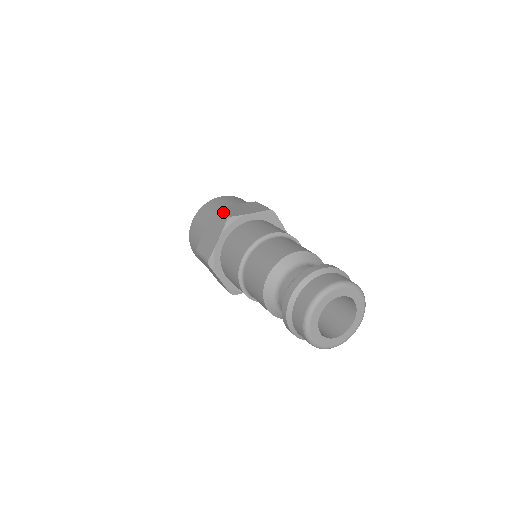
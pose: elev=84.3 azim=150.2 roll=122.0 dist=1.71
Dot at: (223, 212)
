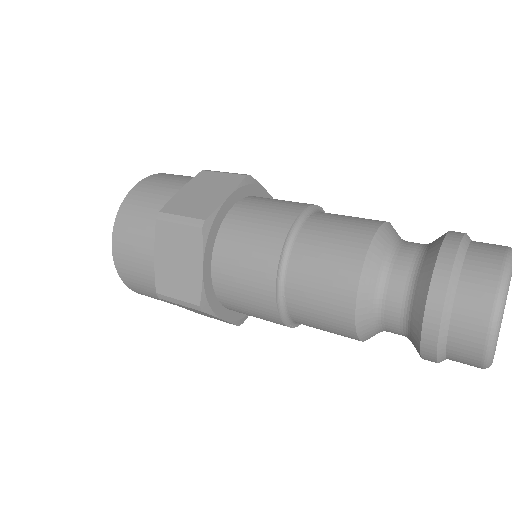
Dot at: (180, 216)
